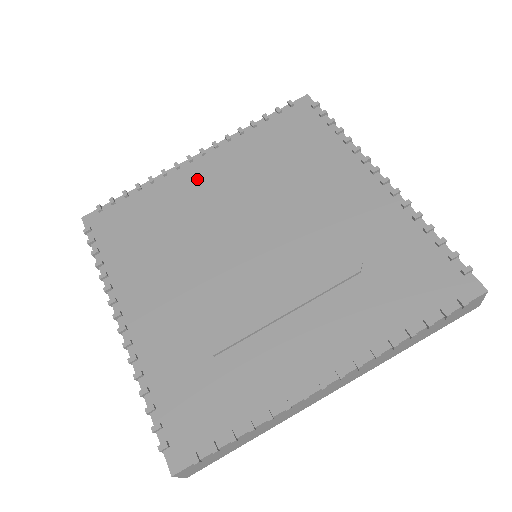
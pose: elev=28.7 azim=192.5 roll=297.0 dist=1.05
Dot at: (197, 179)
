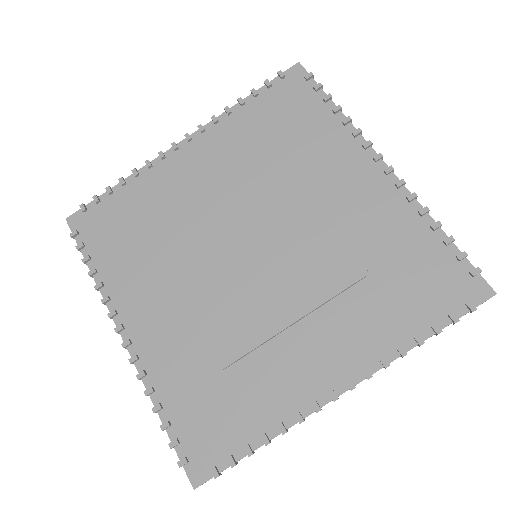
Dot at: (185, 171)
